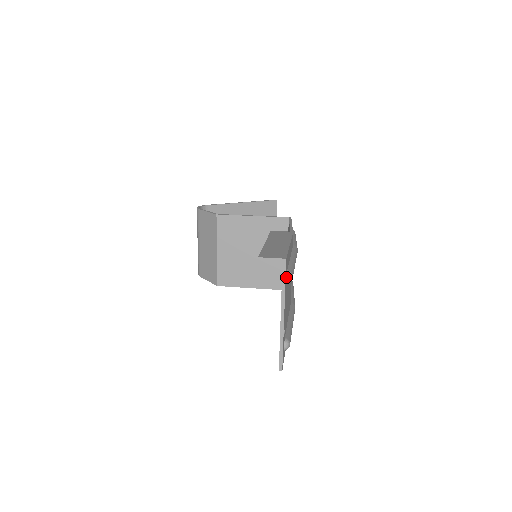
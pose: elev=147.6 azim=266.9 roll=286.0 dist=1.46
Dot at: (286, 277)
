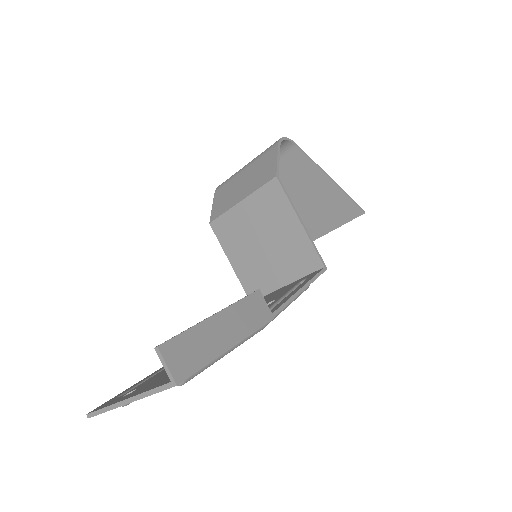
Dot at: occluded
